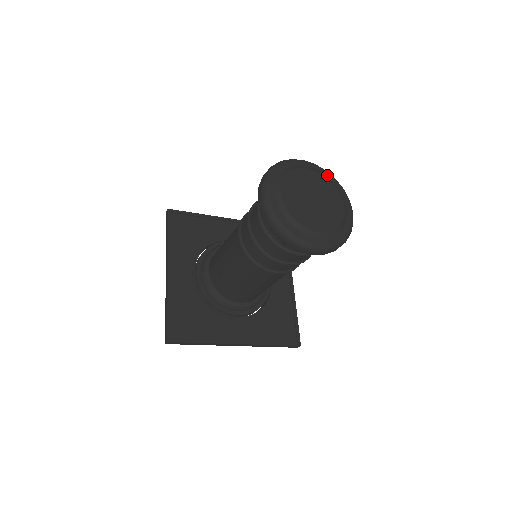
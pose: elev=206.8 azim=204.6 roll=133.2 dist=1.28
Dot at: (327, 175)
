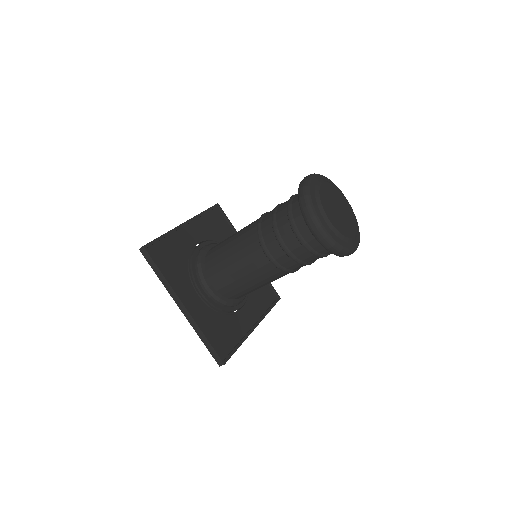
Dot at: (327, 180)
